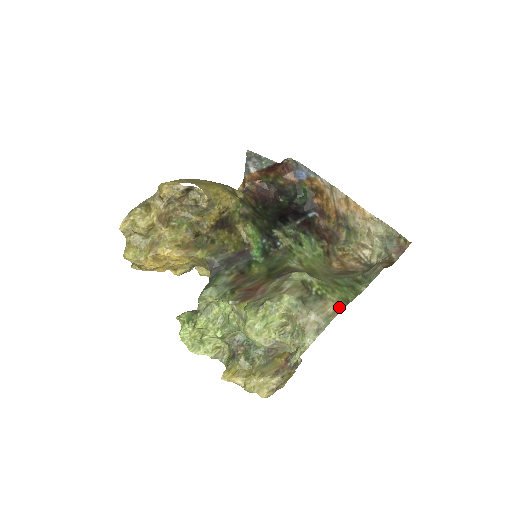
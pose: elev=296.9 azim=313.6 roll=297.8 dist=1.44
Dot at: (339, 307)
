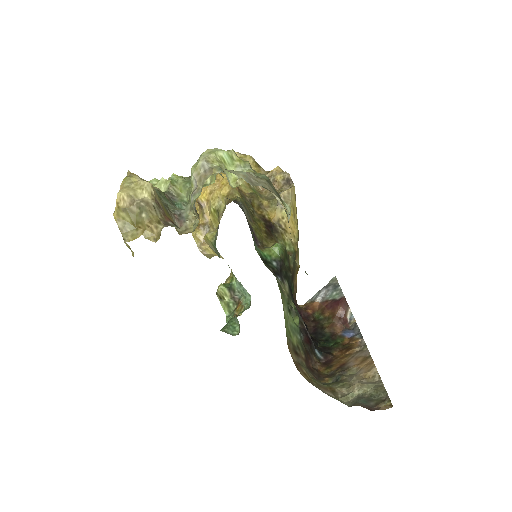
Dot at: (285, 208)
